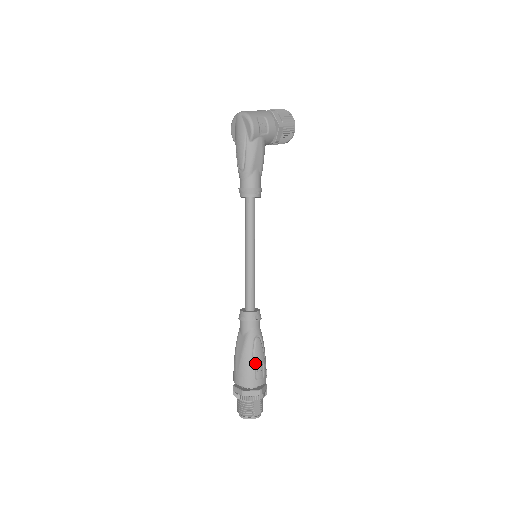
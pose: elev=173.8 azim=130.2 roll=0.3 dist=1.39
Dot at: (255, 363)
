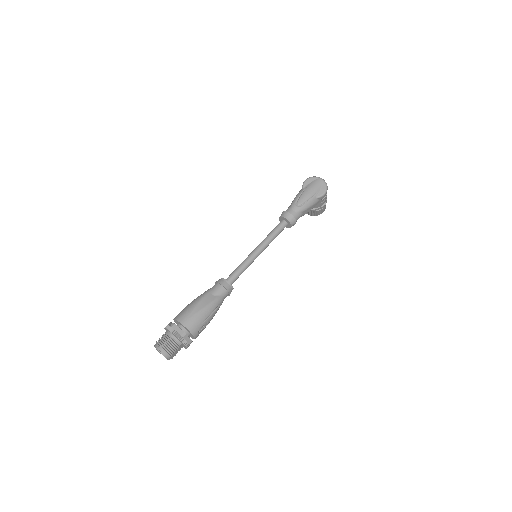
Dot at: (208, 320)
